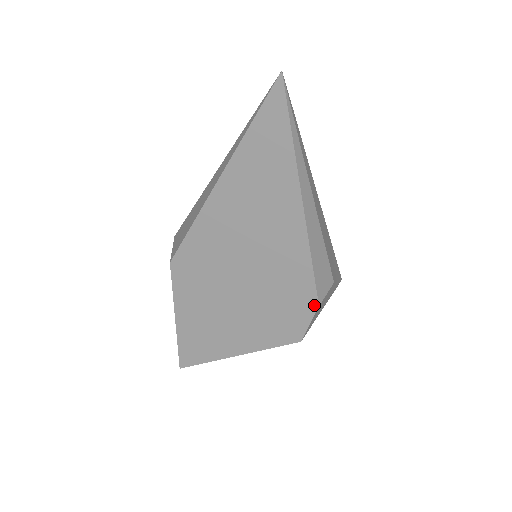
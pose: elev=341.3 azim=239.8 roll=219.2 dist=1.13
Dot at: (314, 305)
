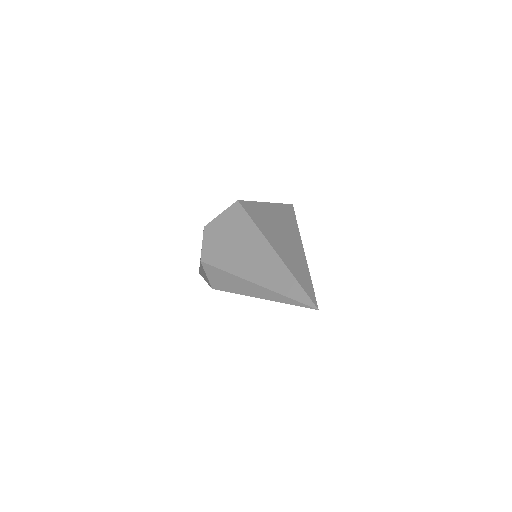
Dot at: occluded
